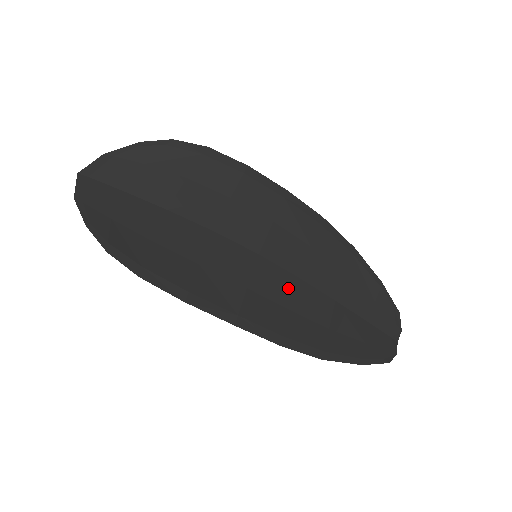
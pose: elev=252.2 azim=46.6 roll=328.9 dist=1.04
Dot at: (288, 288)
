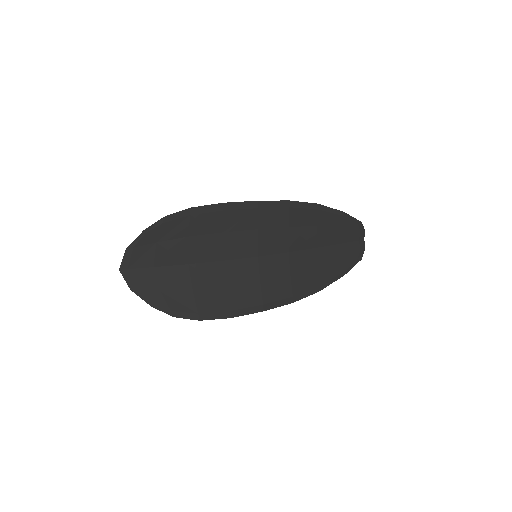
Dot at: (284, 265)
